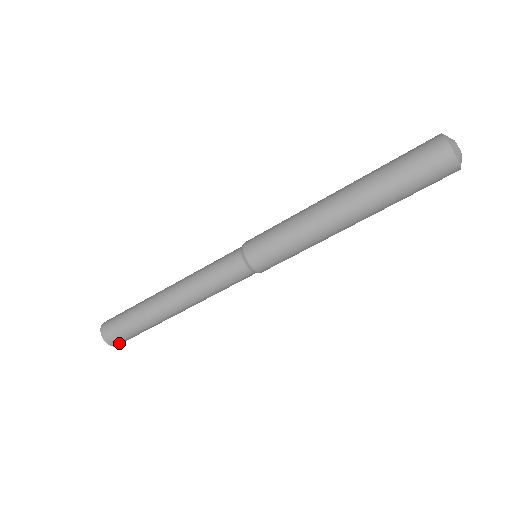
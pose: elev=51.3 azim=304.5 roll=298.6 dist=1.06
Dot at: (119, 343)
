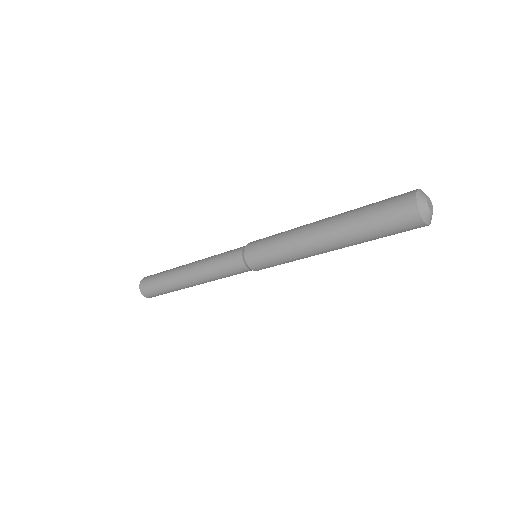
Dot at: (148, 295)
